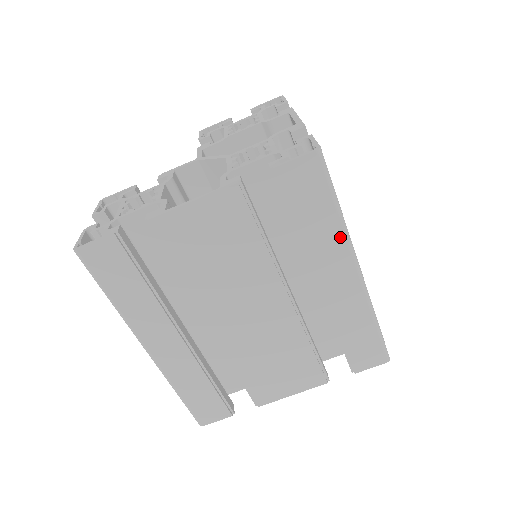
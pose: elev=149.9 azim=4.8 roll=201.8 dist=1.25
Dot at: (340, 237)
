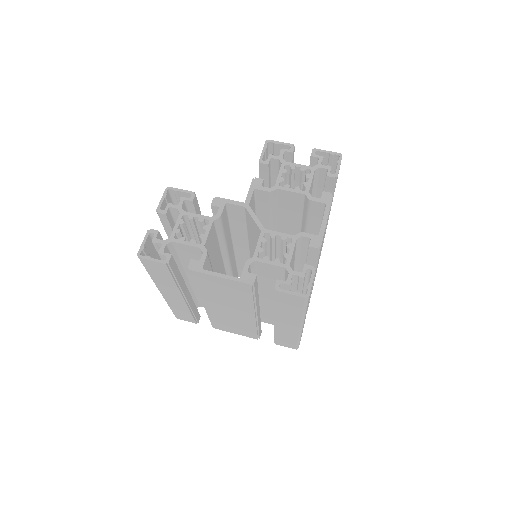
Dot at: (298, 318)
